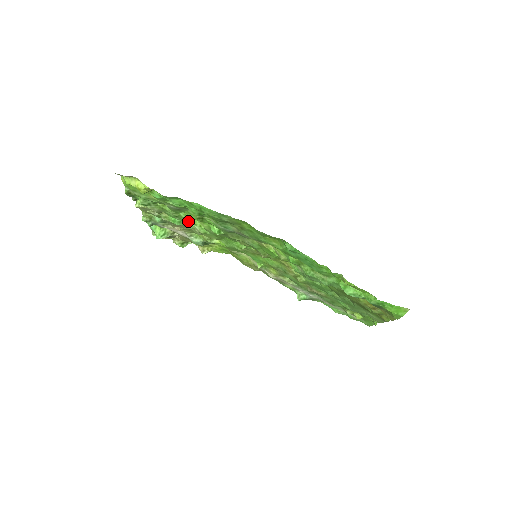
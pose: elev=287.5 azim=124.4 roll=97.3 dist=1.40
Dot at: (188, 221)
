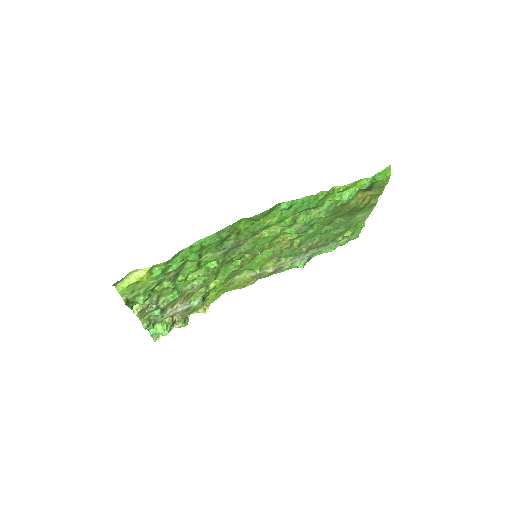
Dot at: (185, 284)
